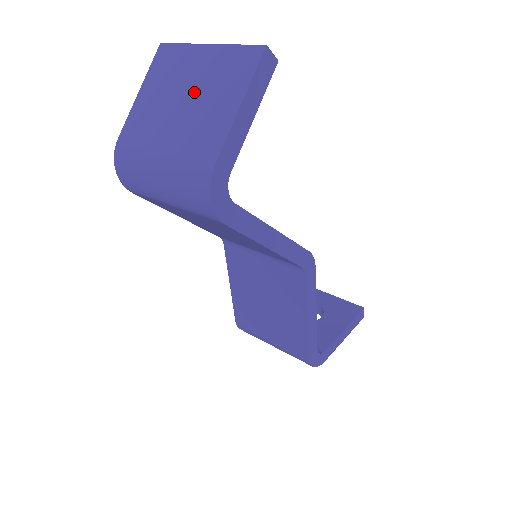
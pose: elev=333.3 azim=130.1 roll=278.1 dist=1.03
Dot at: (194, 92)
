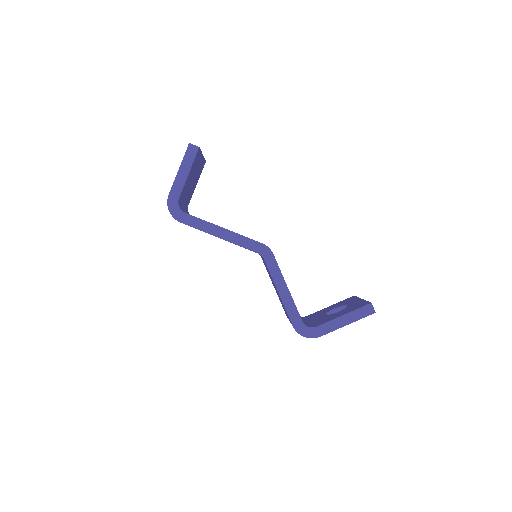
Dot at: occluded
